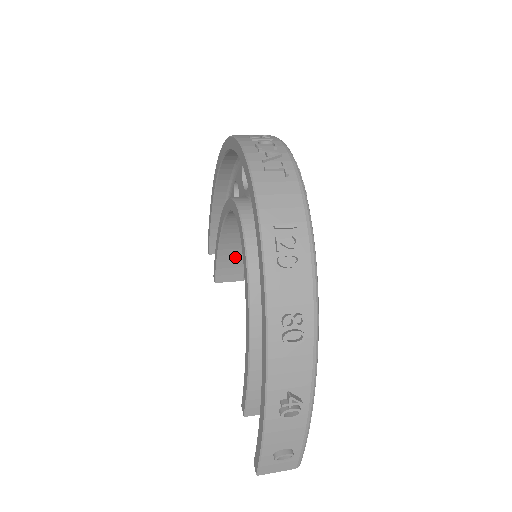
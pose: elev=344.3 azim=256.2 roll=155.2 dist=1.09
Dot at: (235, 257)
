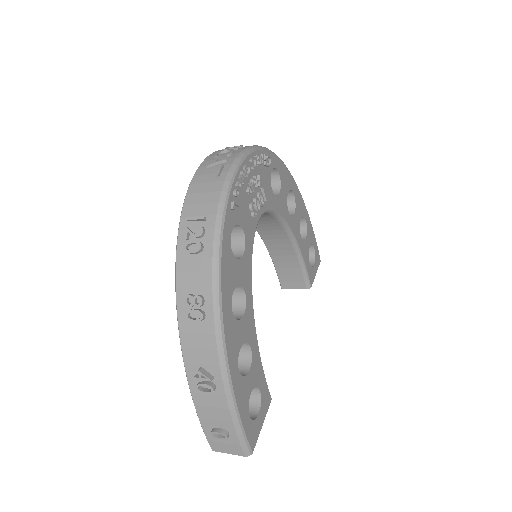
Dot at: (289, 264)
